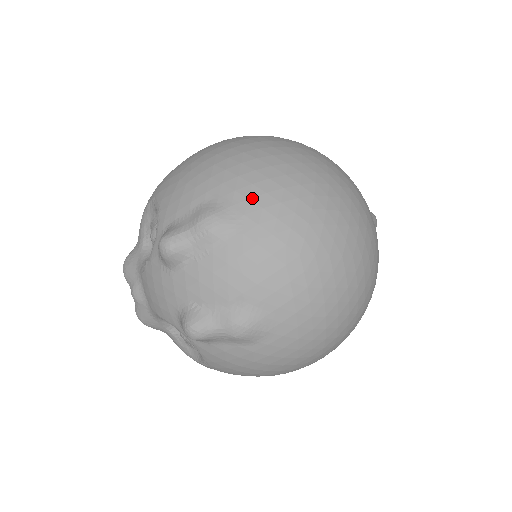
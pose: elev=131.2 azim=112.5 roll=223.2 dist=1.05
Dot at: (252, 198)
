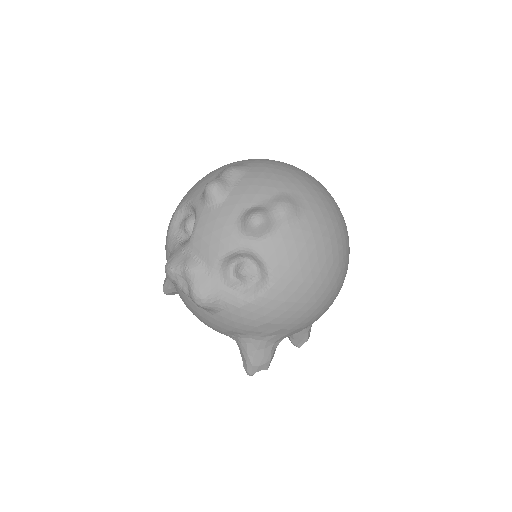
Dot at: (248, 160)
